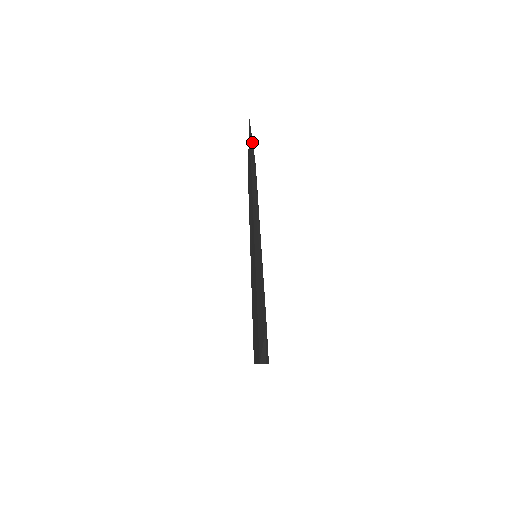
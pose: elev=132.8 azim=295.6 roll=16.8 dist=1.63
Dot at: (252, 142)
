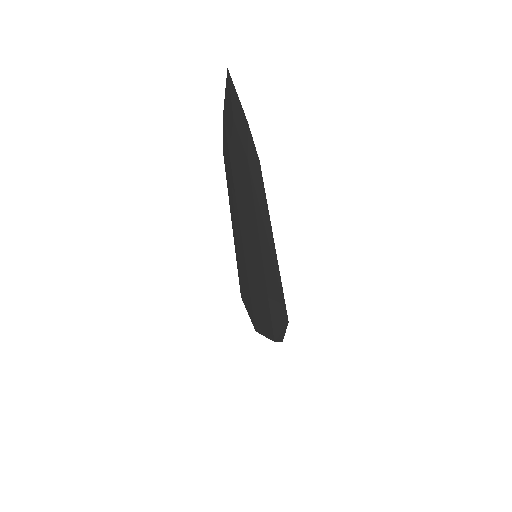
Dot at: (246, 123)
